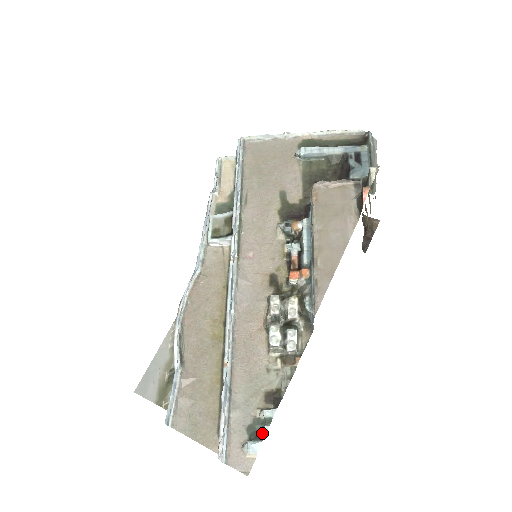
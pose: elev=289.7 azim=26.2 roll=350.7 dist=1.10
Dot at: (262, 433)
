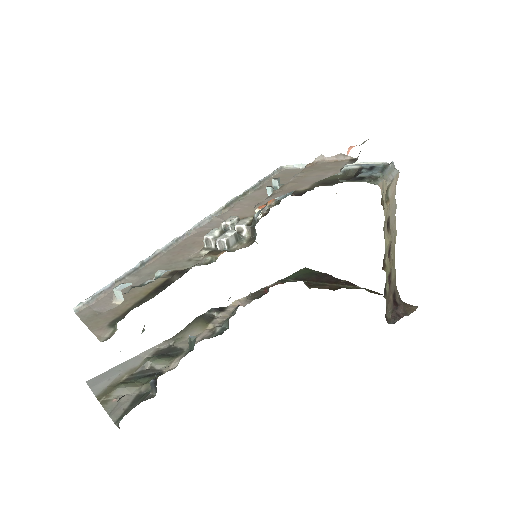
Dot at: (142, 284)
